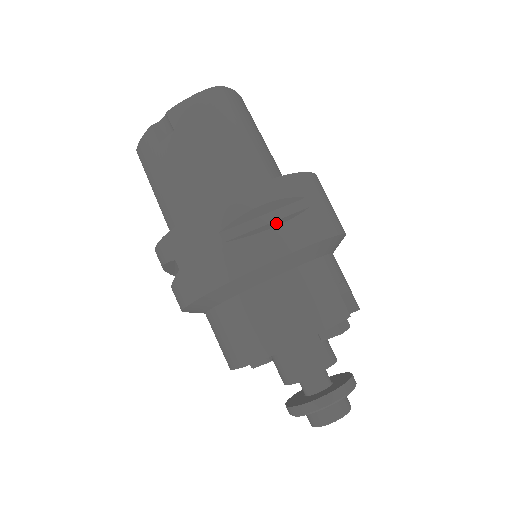
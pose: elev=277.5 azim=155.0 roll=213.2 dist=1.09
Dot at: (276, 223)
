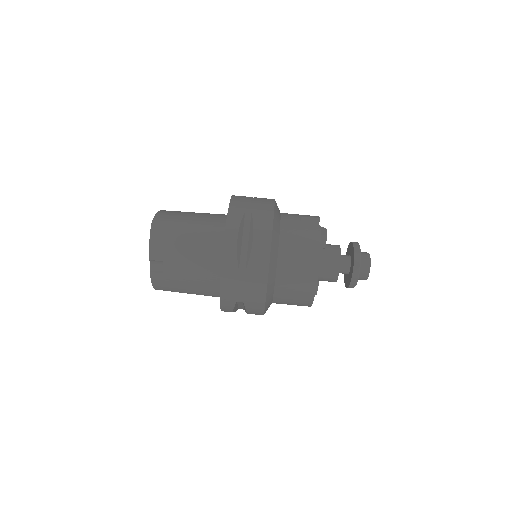
Dot at: (251, 237)
